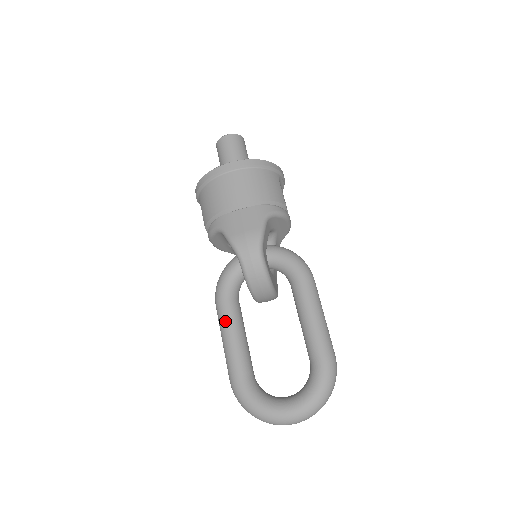
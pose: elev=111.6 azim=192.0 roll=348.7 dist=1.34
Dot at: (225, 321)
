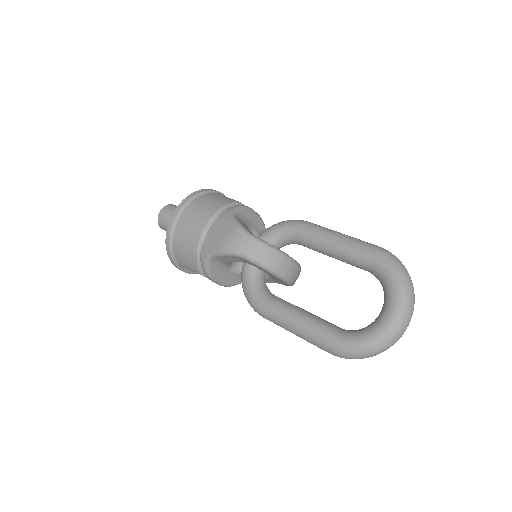
Dot at: (278, 315)
